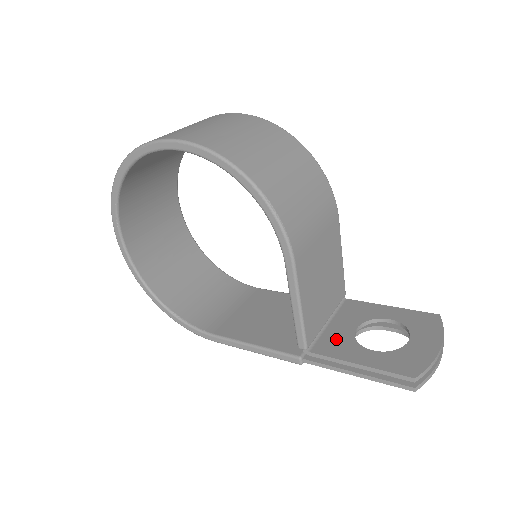
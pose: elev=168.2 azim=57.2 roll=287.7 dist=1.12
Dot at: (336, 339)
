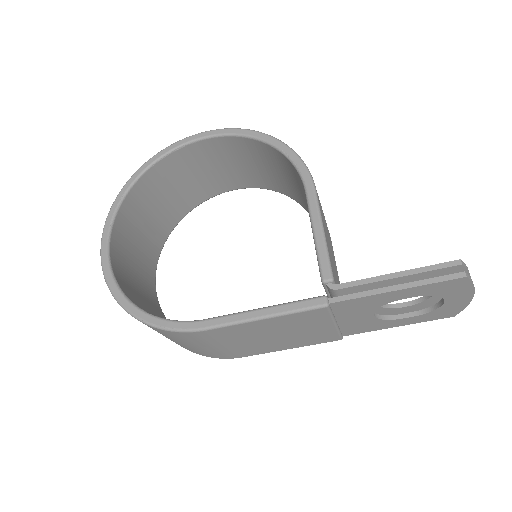
Dot at: occluded
